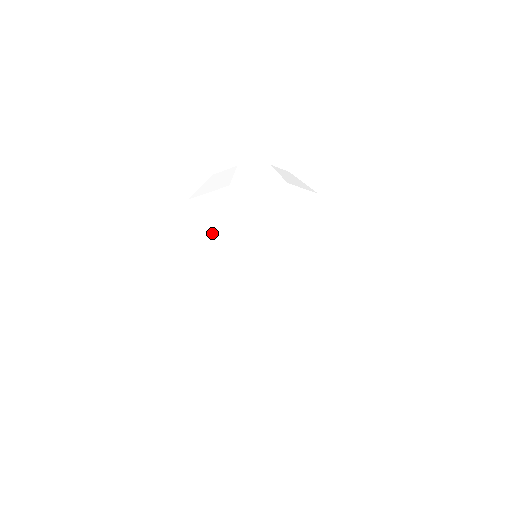
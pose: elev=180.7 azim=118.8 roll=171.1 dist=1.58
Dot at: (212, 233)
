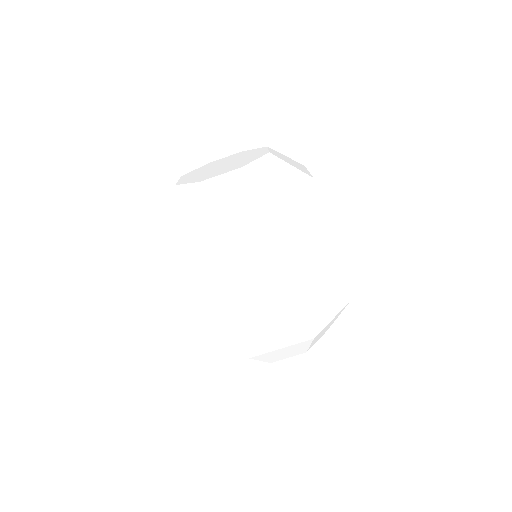
Dot at: occluded
